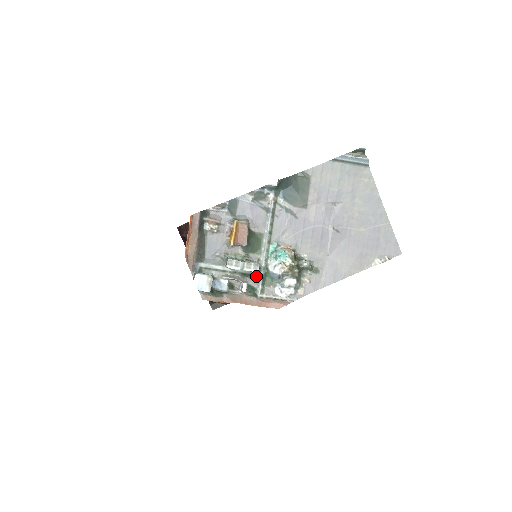
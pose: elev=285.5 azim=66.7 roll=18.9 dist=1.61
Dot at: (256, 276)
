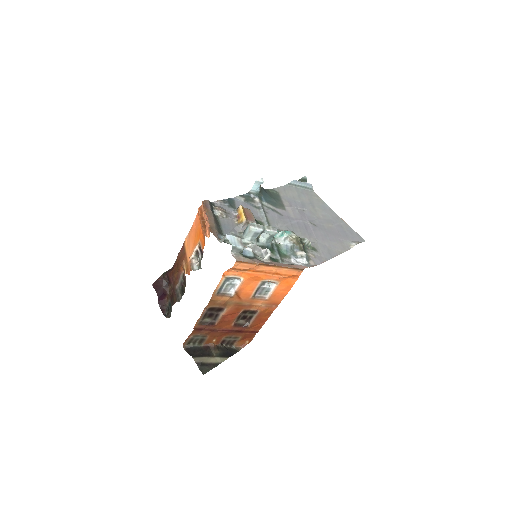
Dot at: (272, 250)
